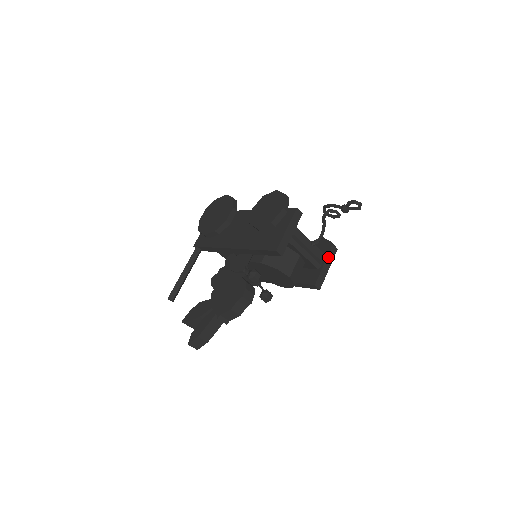
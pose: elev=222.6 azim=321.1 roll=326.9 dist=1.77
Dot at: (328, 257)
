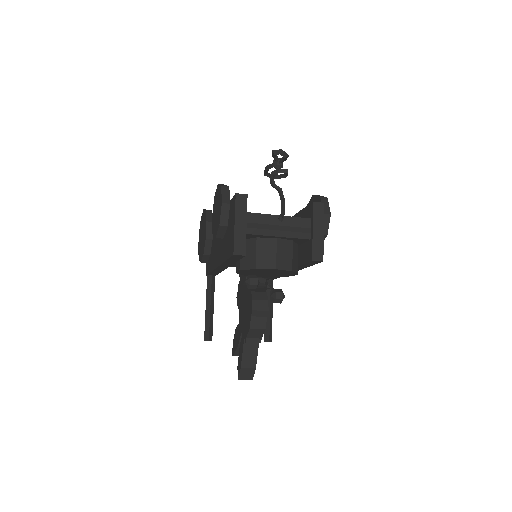
Dot at: (314, 219)
